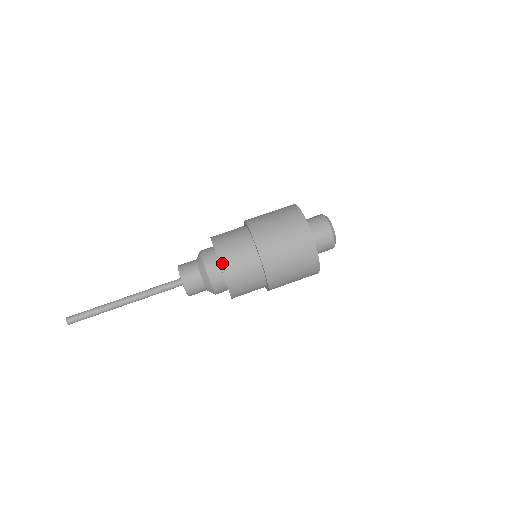
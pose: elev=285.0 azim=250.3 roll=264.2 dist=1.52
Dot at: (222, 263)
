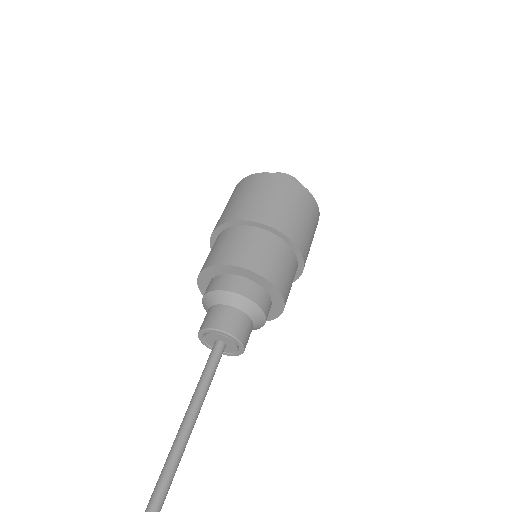
Dot at: (250, 267)
